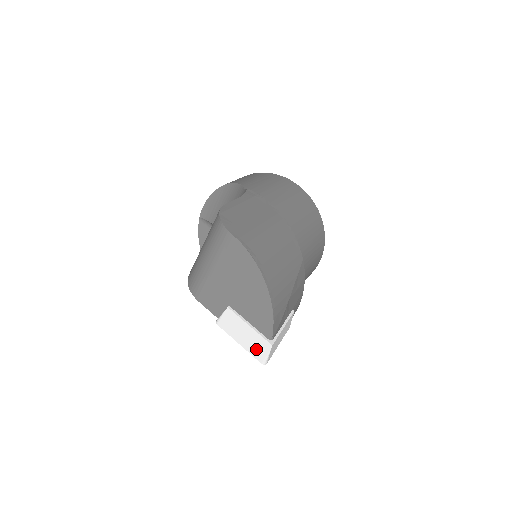
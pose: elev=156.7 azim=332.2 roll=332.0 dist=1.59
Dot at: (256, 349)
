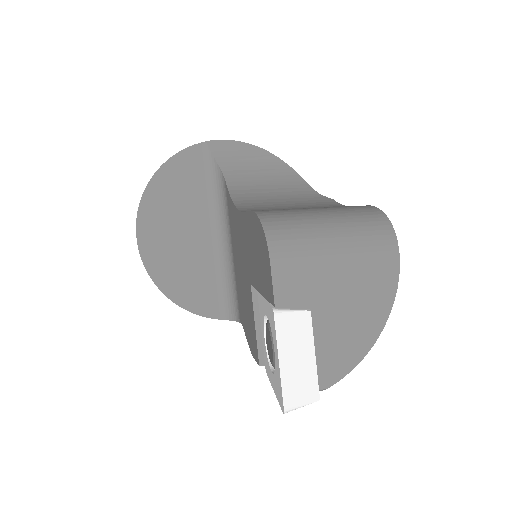
Dot at: (296, 387)
